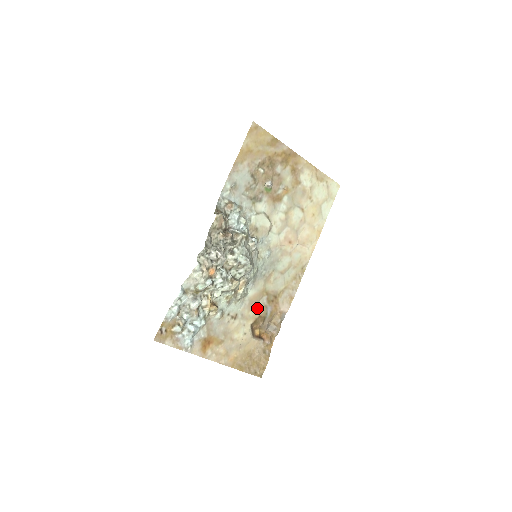
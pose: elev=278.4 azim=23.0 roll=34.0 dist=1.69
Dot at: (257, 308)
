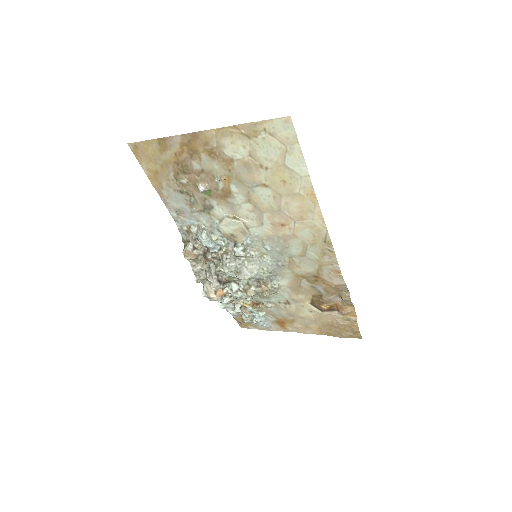
Dot at: (304, 291)
